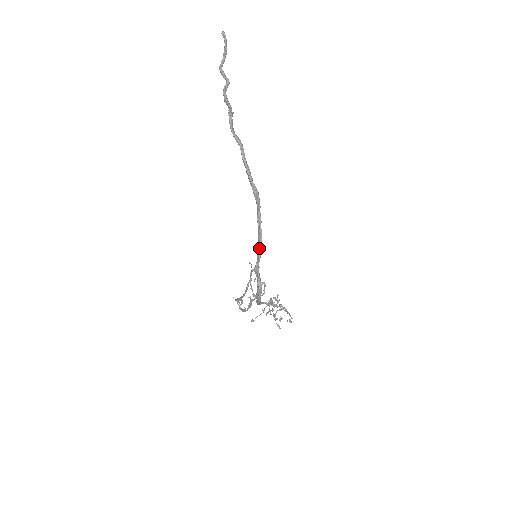
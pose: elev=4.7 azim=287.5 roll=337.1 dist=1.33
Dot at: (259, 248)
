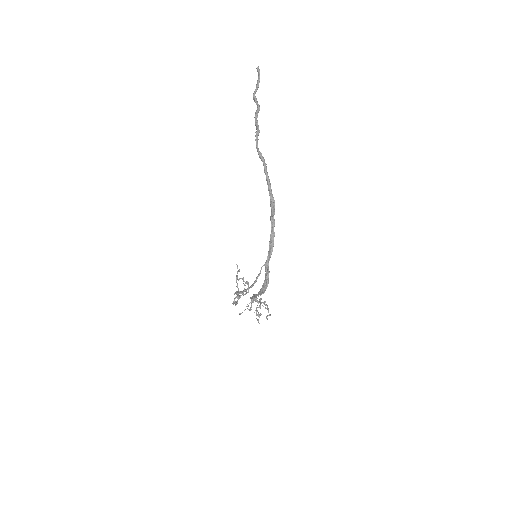
Dot at: (271, 247)
